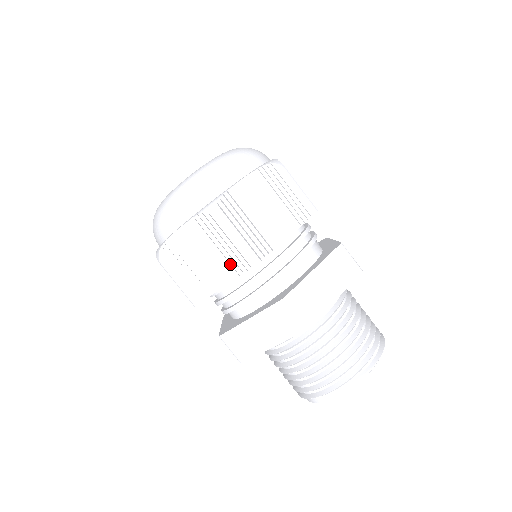
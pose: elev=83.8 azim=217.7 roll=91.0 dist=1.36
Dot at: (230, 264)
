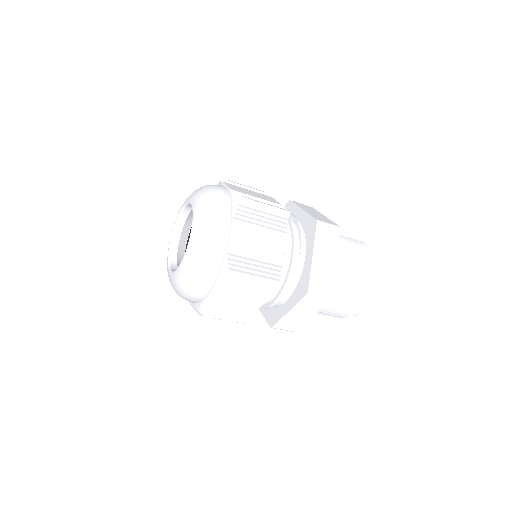
Dot at: occluded
